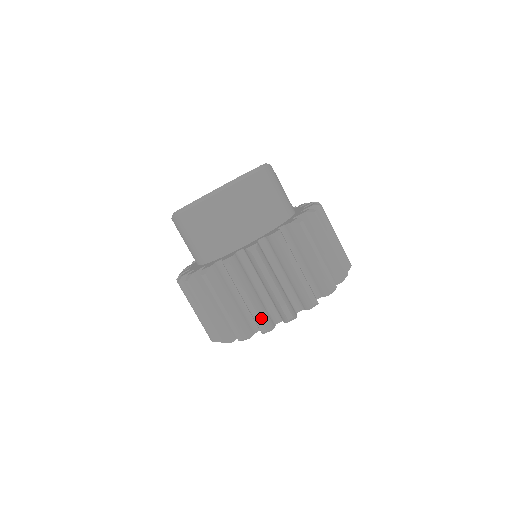
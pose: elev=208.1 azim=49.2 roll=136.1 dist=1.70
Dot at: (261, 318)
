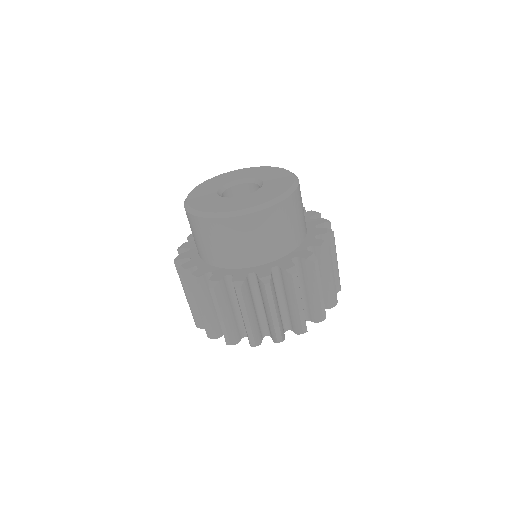
Dot at: (209, 329)
